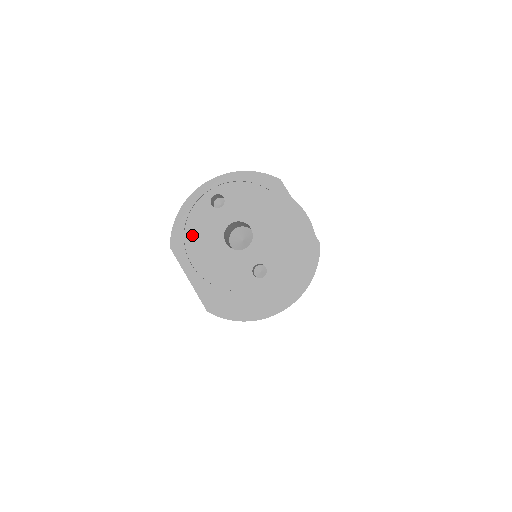
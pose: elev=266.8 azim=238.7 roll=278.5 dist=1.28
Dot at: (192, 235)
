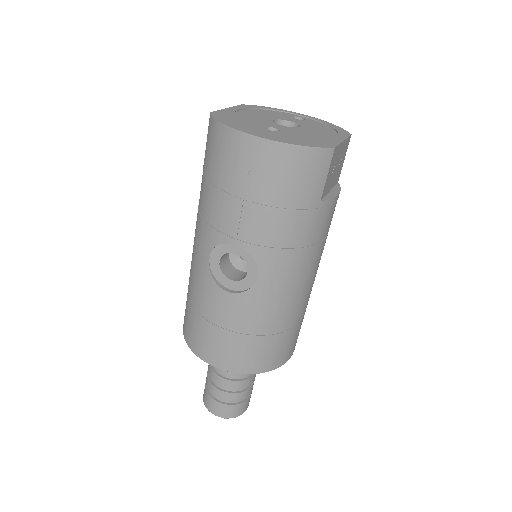
Dot at: (261, 111)
